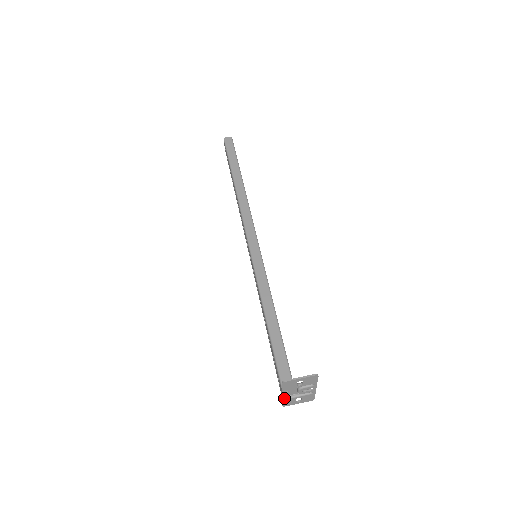
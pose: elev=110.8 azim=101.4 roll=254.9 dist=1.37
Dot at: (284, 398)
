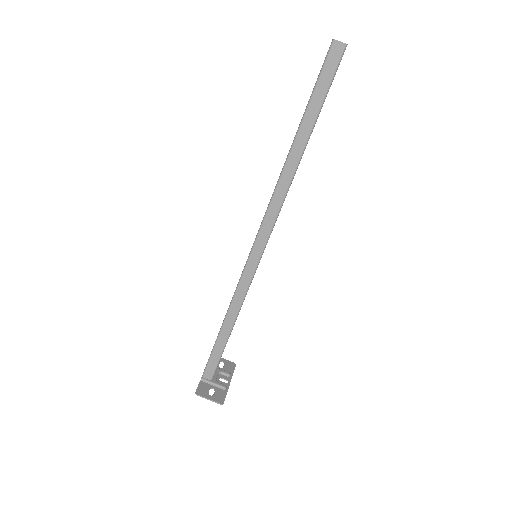
Dot at: occluded
